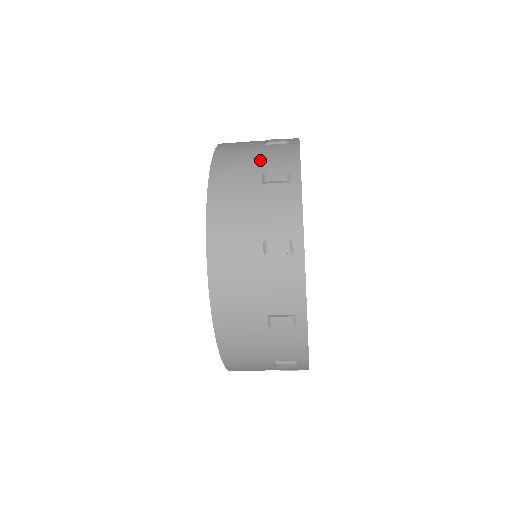
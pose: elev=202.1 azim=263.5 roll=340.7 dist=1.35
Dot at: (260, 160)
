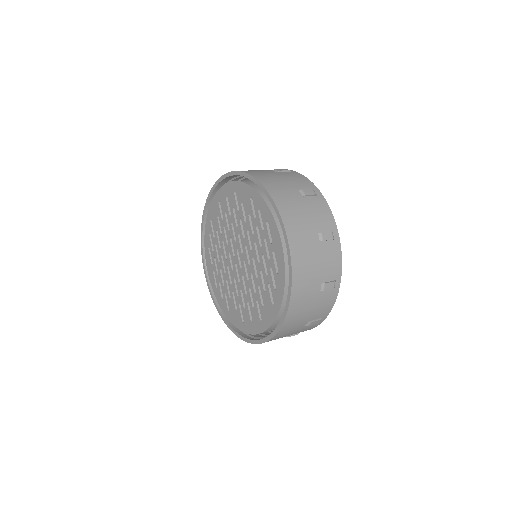
Dot at: (313, 312)
